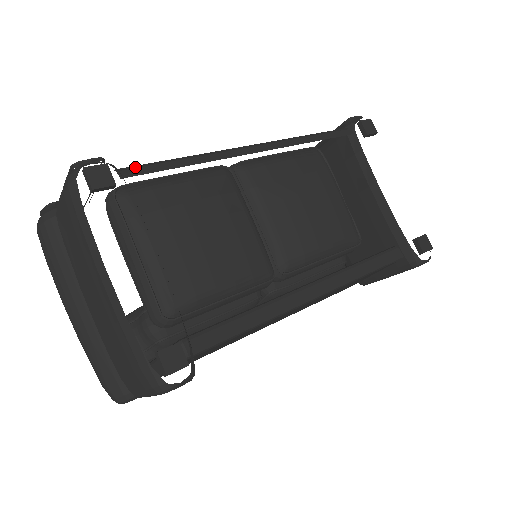
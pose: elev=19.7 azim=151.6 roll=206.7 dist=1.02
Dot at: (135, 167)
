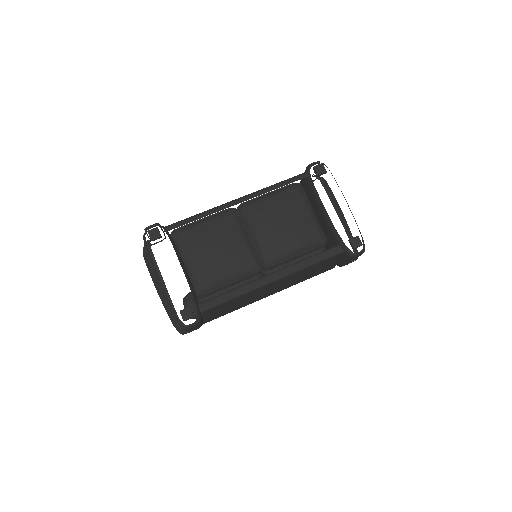
Dot at: (172, 225)
